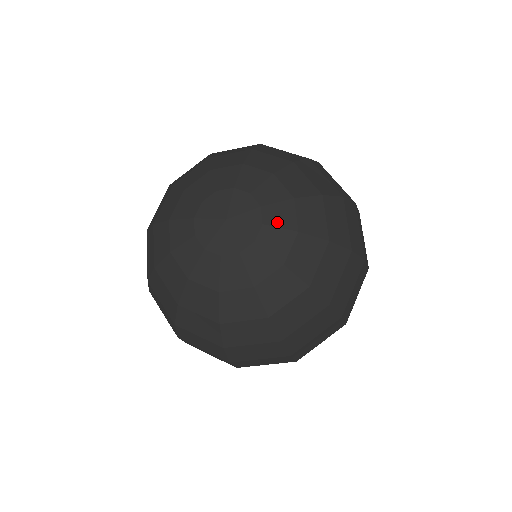
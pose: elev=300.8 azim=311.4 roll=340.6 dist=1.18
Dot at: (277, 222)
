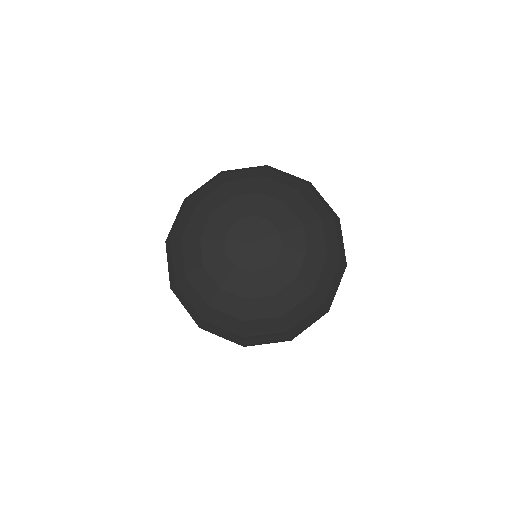
Dot at: (272, 278)
